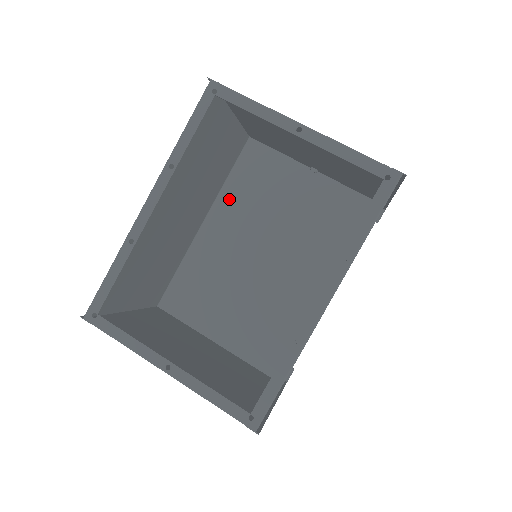
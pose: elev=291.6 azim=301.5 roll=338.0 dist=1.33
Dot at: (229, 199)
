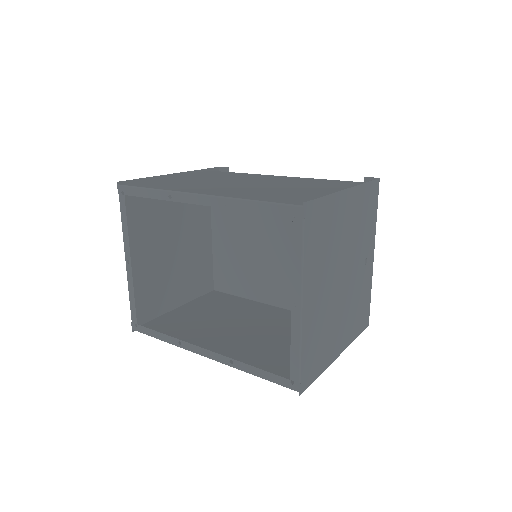
Dot at: occluded
